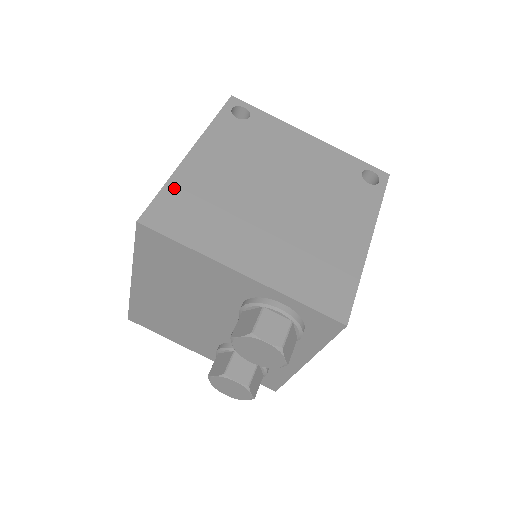
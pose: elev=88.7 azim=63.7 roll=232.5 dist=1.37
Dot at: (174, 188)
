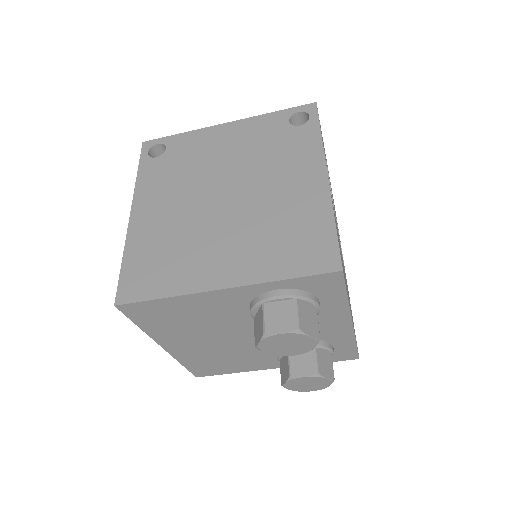
Dot at: (131, 256)
